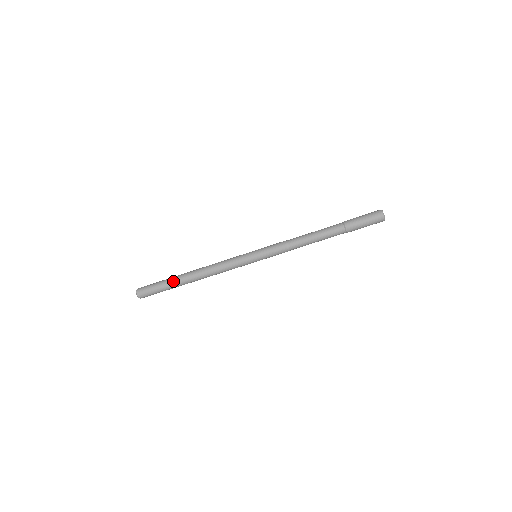
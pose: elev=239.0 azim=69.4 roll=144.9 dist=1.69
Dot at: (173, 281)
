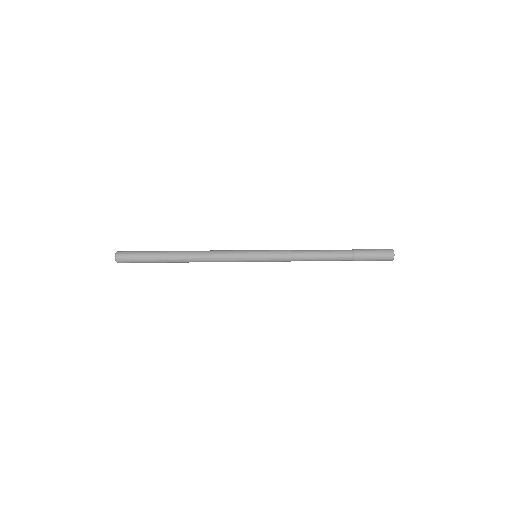
Dot at: (161, 258)
